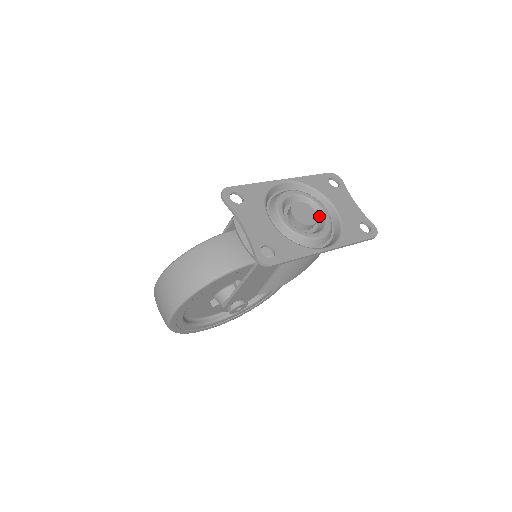
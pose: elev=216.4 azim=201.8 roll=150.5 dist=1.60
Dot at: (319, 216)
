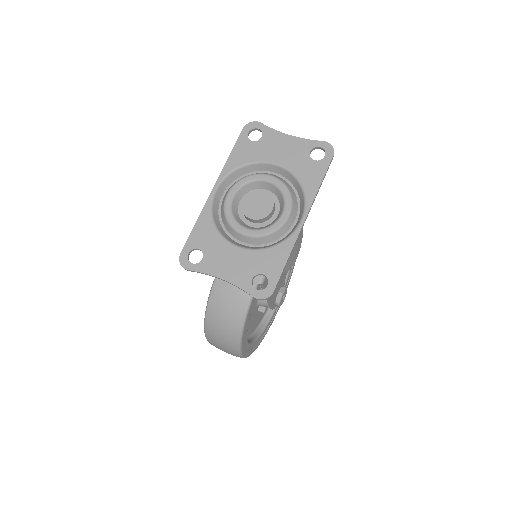
Dot at: (271, 188)
